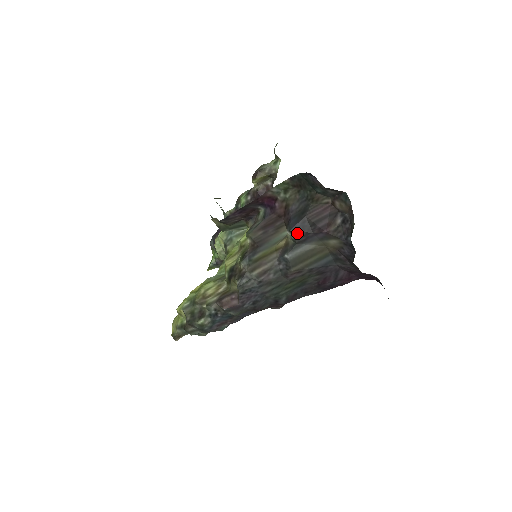
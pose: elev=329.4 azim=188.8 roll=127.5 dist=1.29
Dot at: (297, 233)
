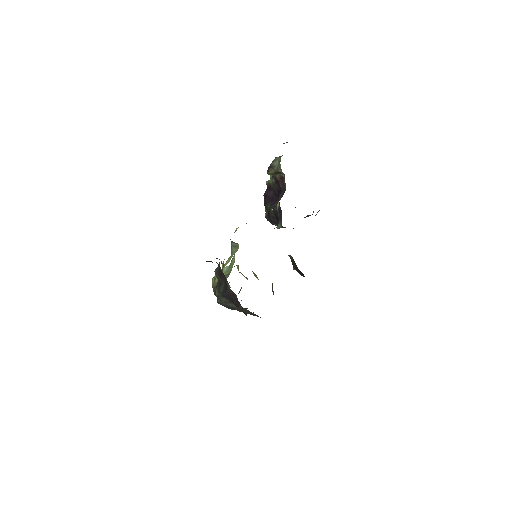
Dot at: (226, 298)
